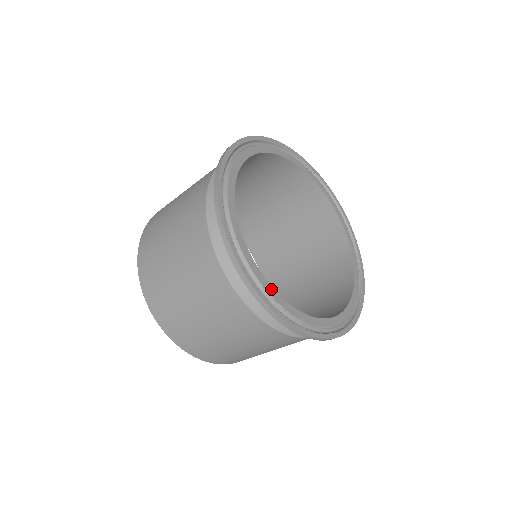
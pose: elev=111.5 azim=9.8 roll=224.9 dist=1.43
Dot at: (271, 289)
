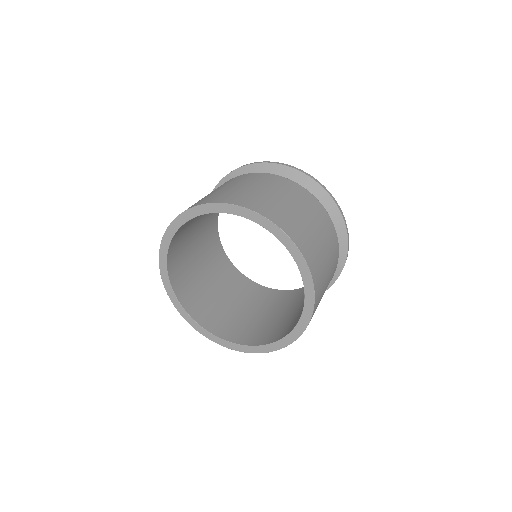
Dot at: occluded
